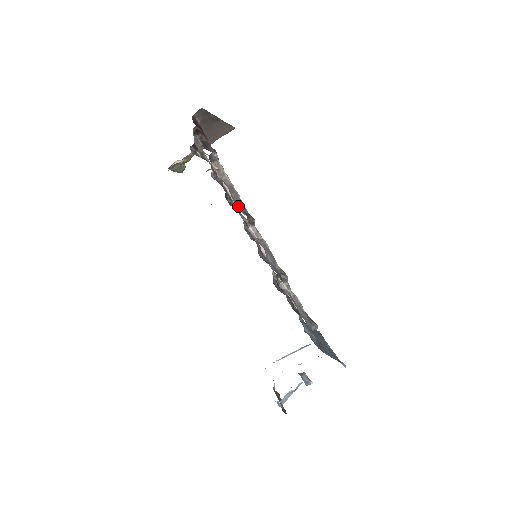
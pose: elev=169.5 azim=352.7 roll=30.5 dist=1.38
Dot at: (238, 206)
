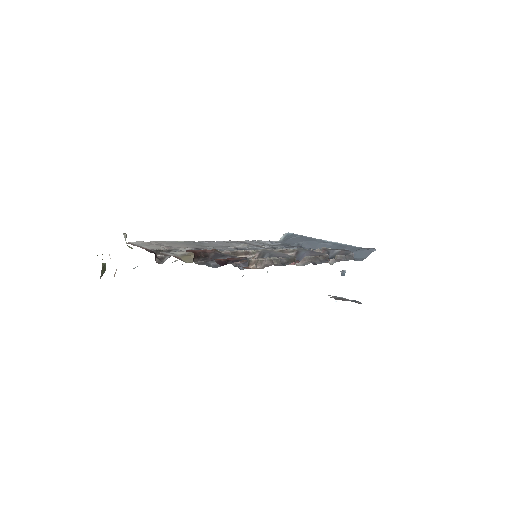
Dot at: (282, 264)
